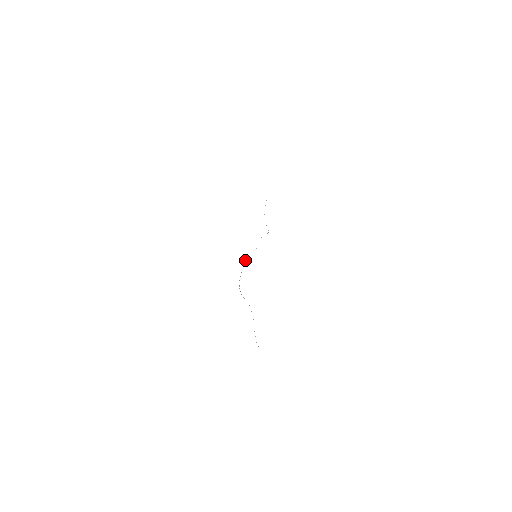
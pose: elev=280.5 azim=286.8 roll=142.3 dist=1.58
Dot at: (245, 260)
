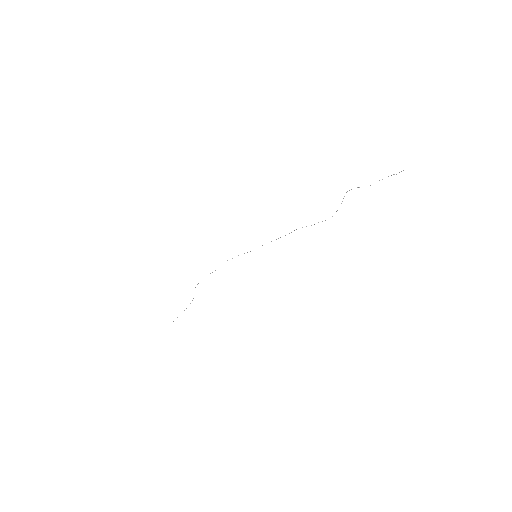
Dot at: occluded
